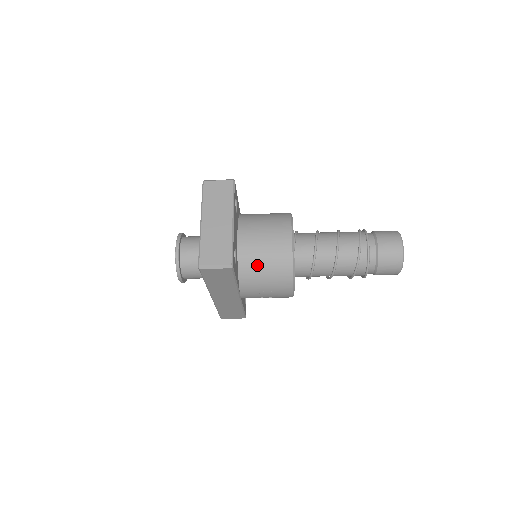
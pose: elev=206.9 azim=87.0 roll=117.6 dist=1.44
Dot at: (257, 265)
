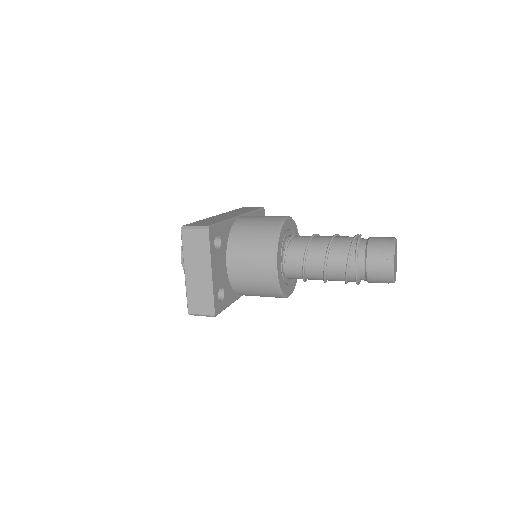
Dot at: (247, 288)
